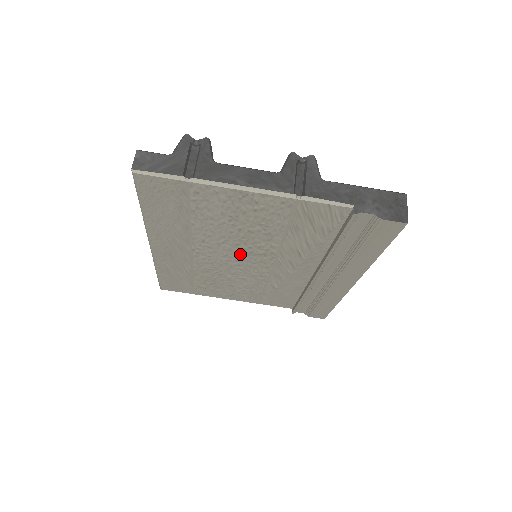
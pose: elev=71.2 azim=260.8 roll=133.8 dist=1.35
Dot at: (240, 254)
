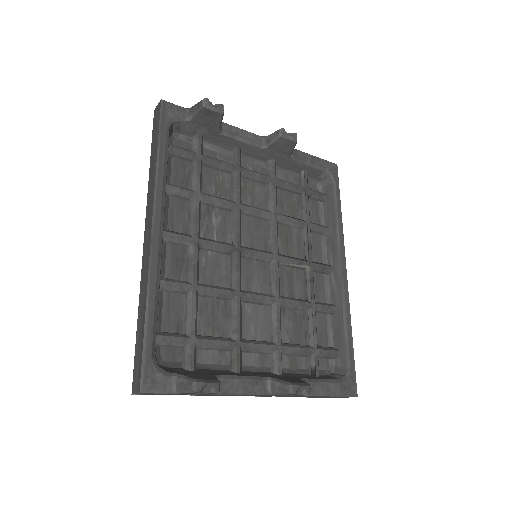
Dot at: occluded
